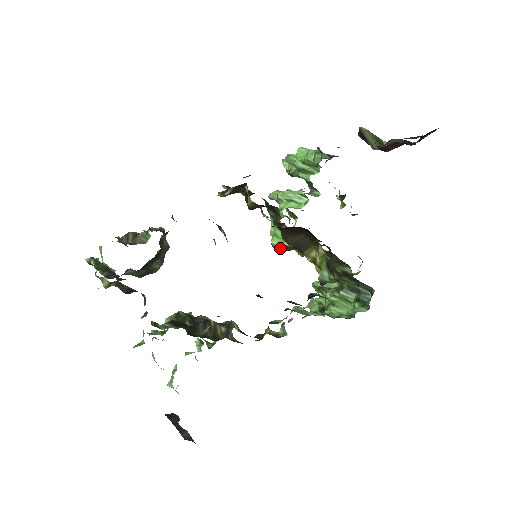
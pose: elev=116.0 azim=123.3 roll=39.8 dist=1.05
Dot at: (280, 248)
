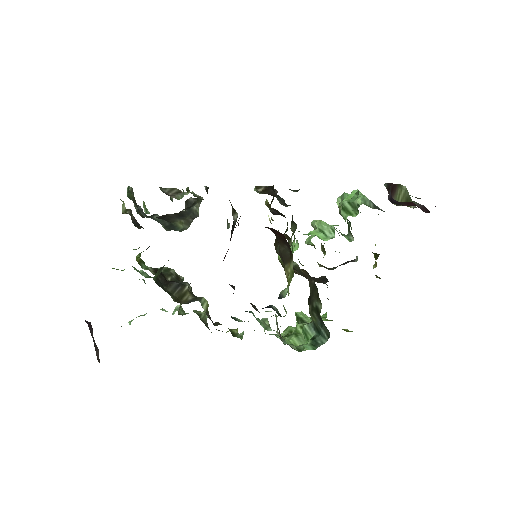
Dot at: occluded
